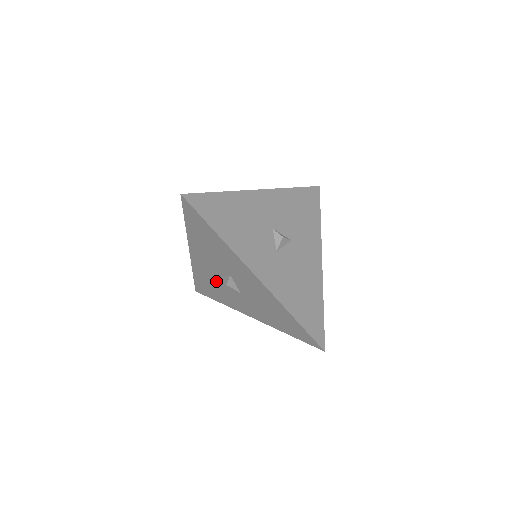
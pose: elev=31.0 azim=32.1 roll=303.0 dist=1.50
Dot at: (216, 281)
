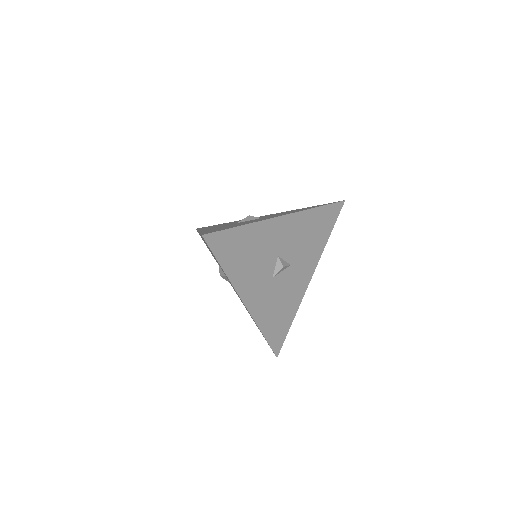
Dot at: occluded
